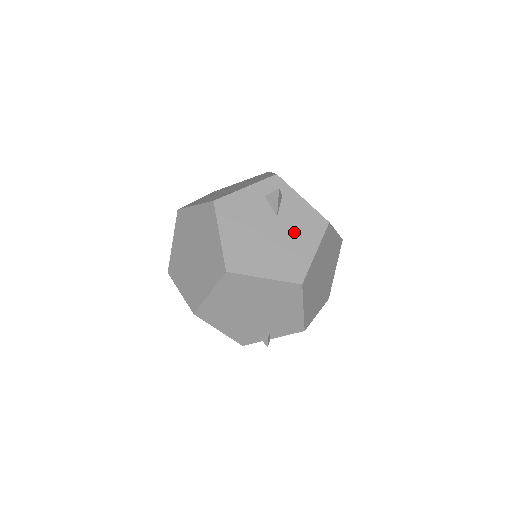
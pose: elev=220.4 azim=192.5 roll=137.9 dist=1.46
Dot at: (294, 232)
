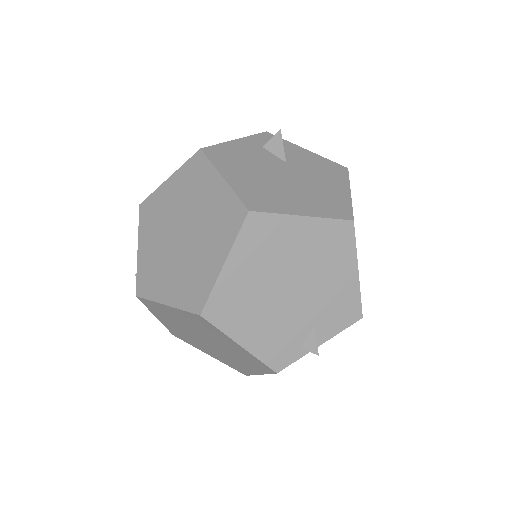
Dot at: (314, 175)
